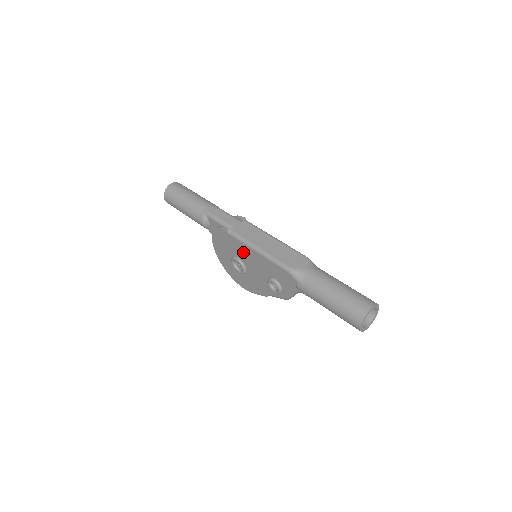
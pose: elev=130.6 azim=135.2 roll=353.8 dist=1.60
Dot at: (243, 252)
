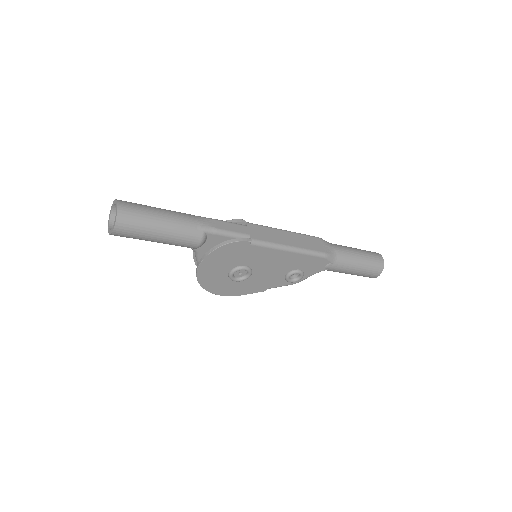
Dot at: (262, 257)
